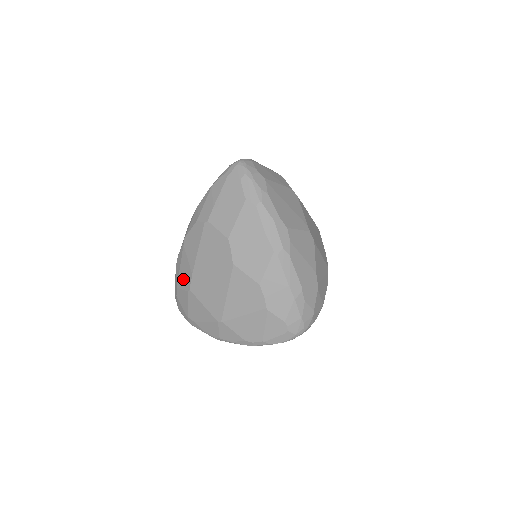
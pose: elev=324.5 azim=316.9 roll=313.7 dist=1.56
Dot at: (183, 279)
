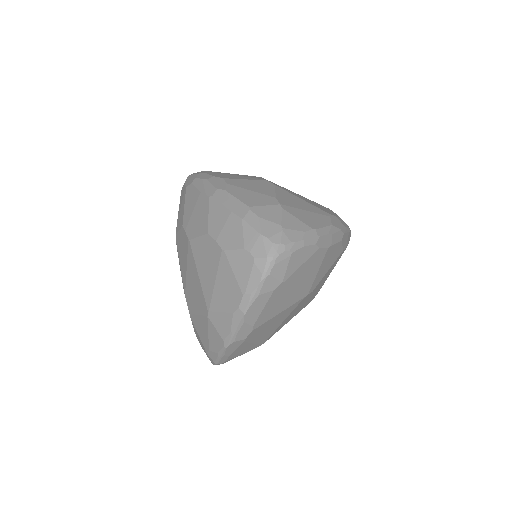
Dot at: occluded
